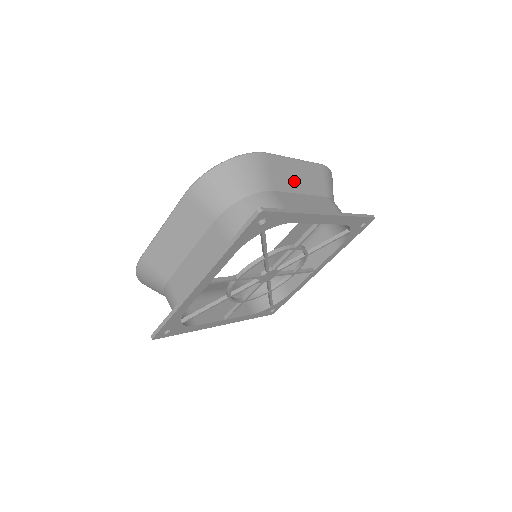
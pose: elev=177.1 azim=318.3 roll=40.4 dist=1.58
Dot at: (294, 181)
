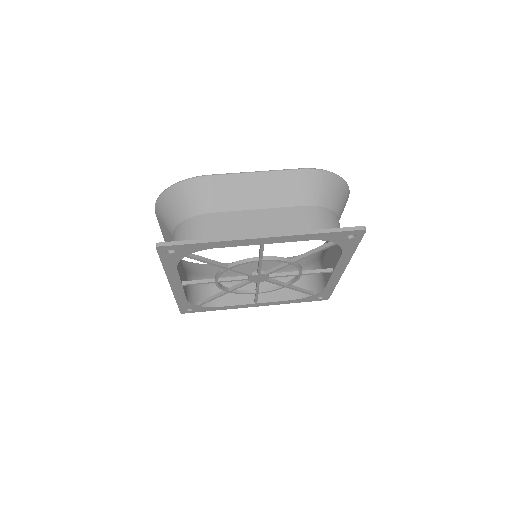
Dot at: (247, 197)
